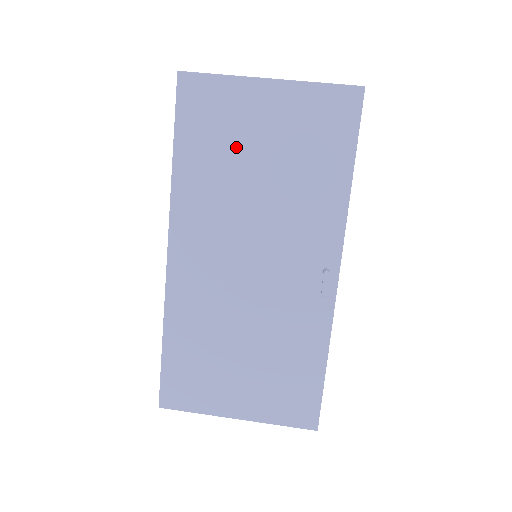
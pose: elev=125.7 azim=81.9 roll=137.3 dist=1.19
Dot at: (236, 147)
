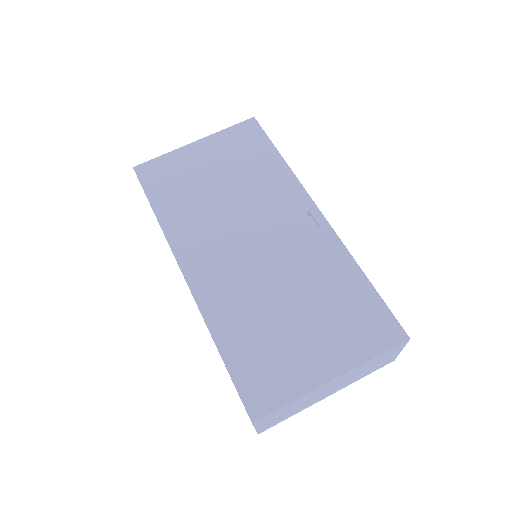
Dot at: (195, 183)
